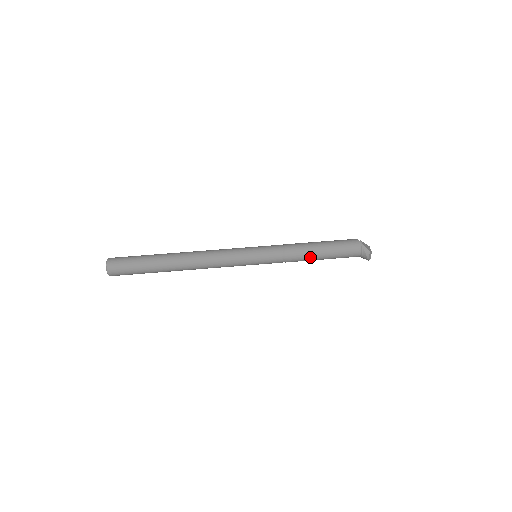
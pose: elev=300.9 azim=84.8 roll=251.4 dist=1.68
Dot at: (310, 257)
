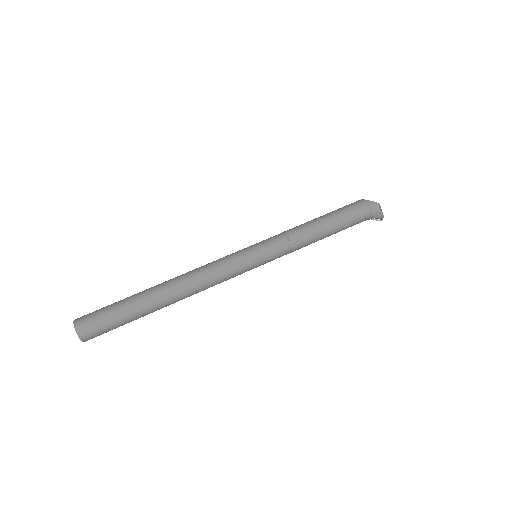
Dot at: (317, 232)
